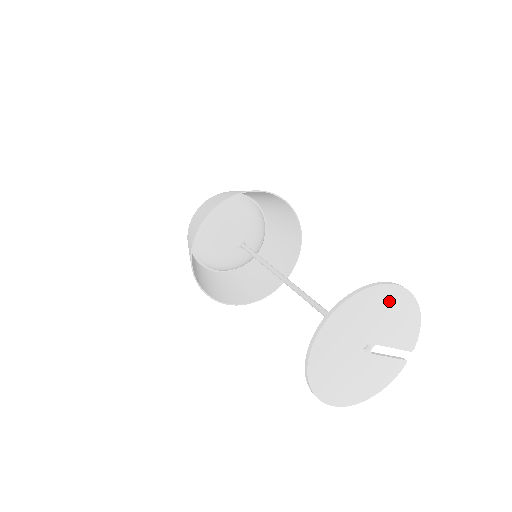
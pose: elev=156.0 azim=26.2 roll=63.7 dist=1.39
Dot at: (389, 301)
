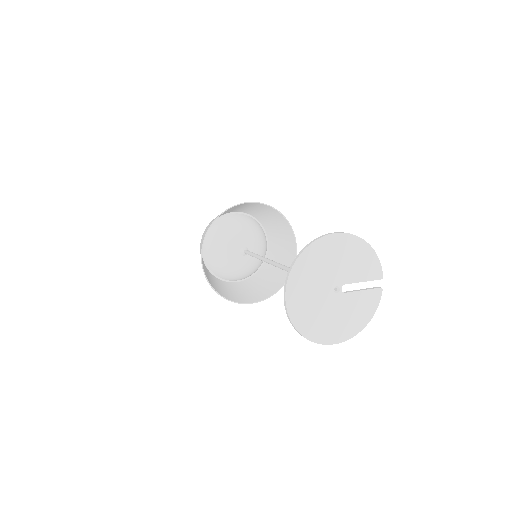
Dot at: (335, 248)
